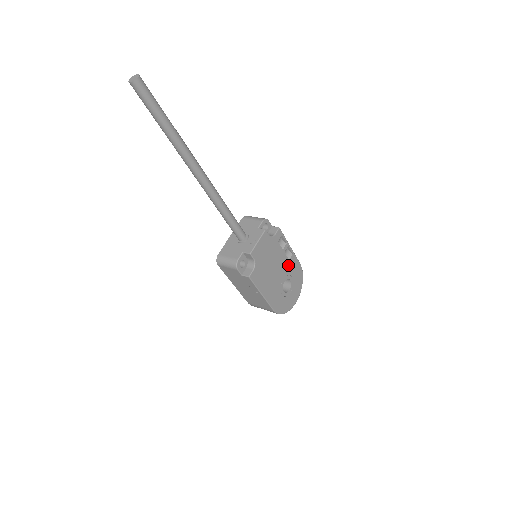
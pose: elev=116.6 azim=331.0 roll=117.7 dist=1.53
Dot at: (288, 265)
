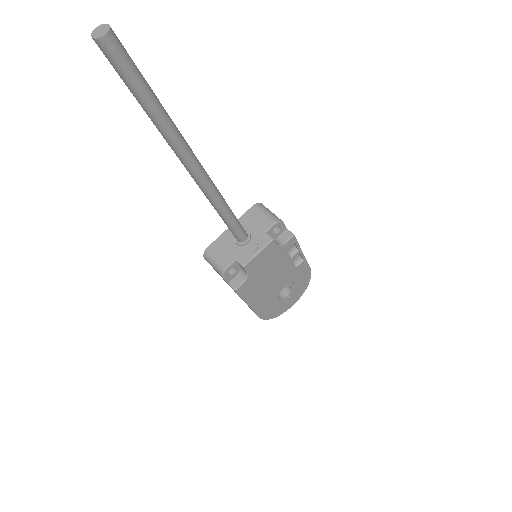
Dot at: (293, 272)
